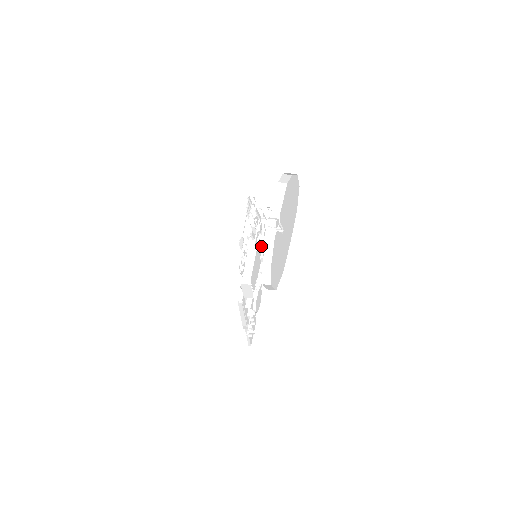
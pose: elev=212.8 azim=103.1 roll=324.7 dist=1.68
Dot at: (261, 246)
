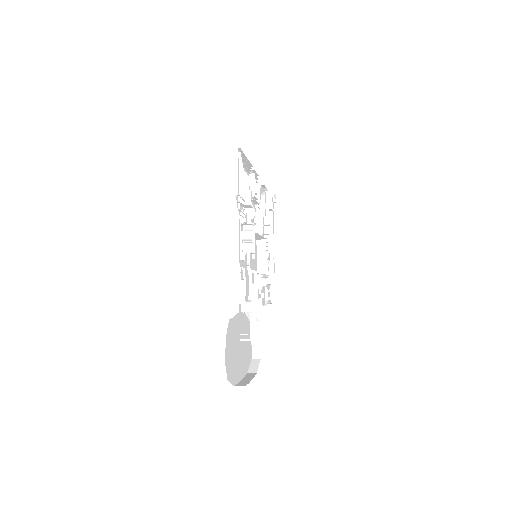
Dot at: occluded
